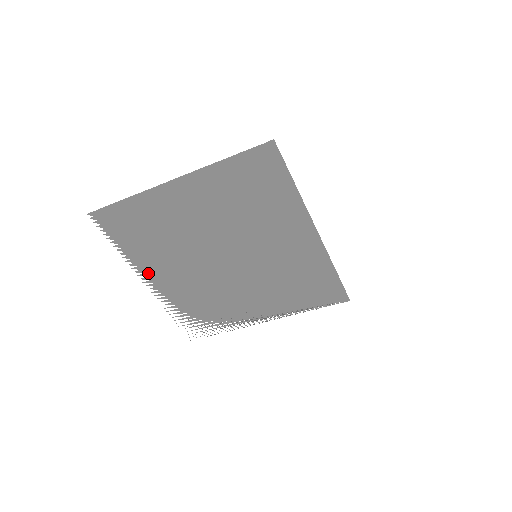
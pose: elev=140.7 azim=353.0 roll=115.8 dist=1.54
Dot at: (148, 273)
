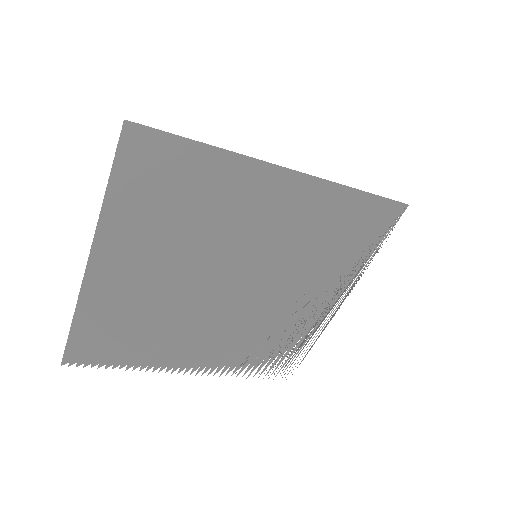
Dot at: (177, 363)
